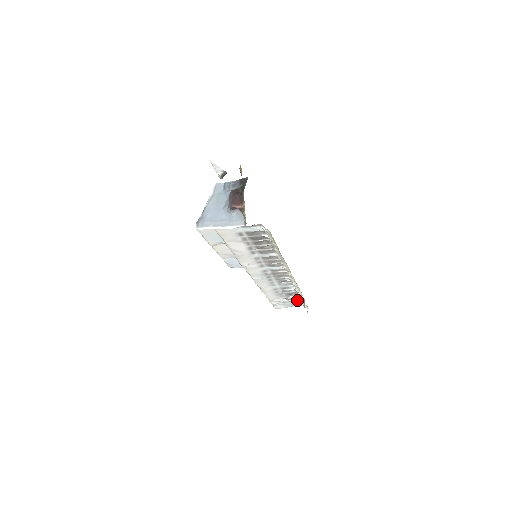
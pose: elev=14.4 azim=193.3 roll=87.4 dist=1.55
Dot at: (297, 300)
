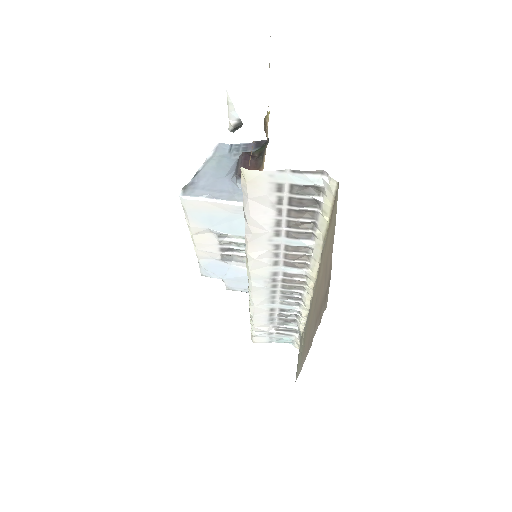
Dot at: (289, 333)
